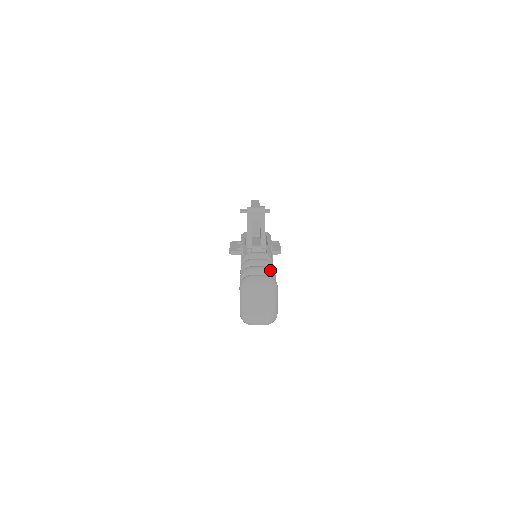
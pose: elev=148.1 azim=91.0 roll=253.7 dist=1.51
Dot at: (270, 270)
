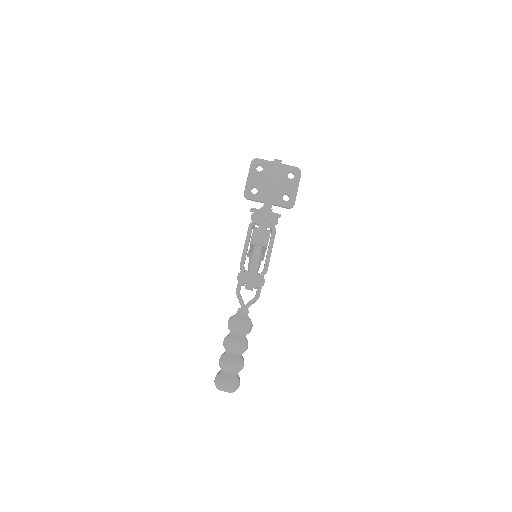
Dot at: (239, 368)
